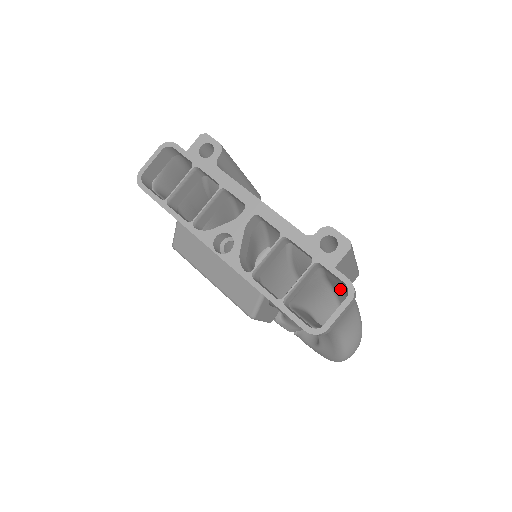
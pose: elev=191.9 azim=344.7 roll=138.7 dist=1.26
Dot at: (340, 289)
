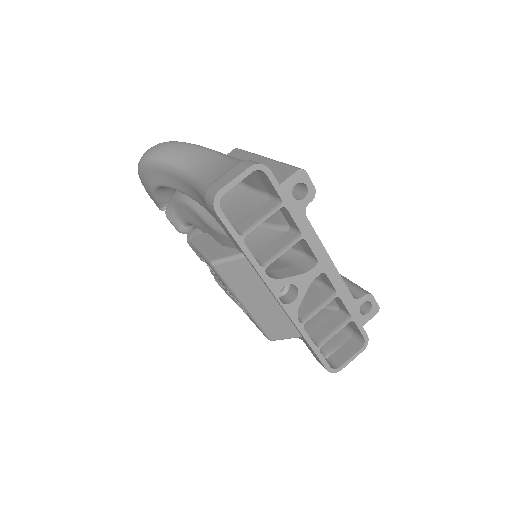
Dot at: occluded
